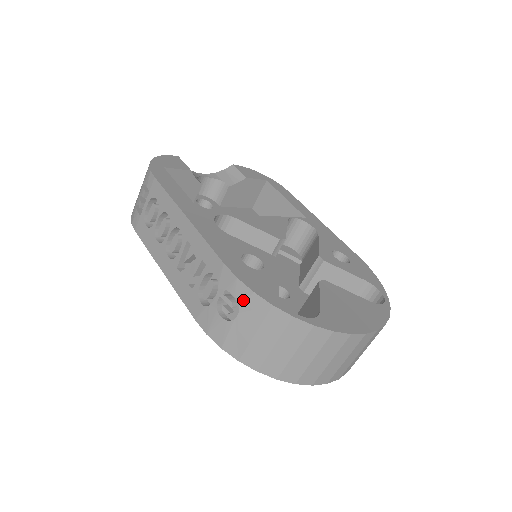
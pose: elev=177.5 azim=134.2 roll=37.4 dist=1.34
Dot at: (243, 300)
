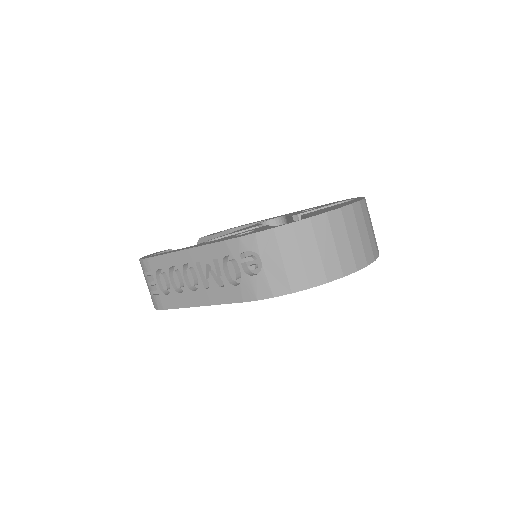
Dot at: (255, 246)
